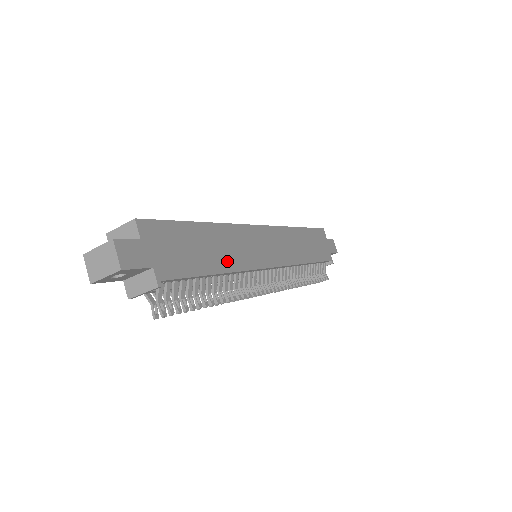
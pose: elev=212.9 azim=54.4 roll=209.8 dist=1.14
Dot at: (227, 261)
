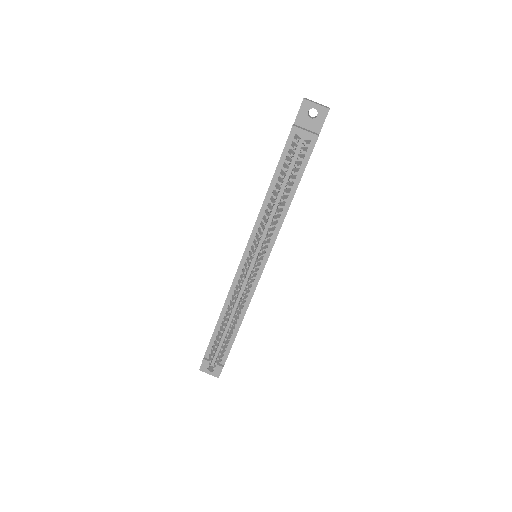
Dot at: occluded
